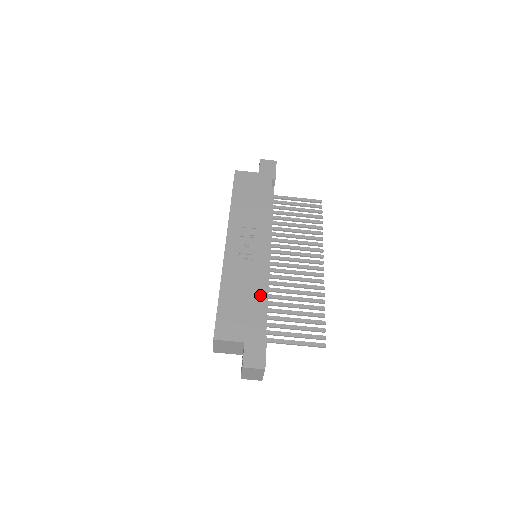
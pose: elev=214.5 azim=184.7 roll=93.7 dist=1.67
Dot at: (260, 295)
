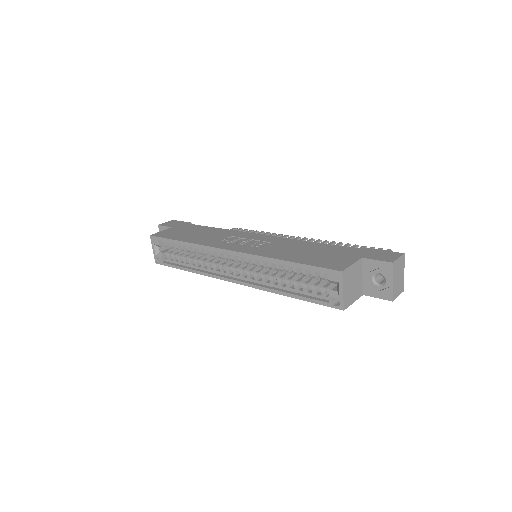
Dot at: (312, 244)
